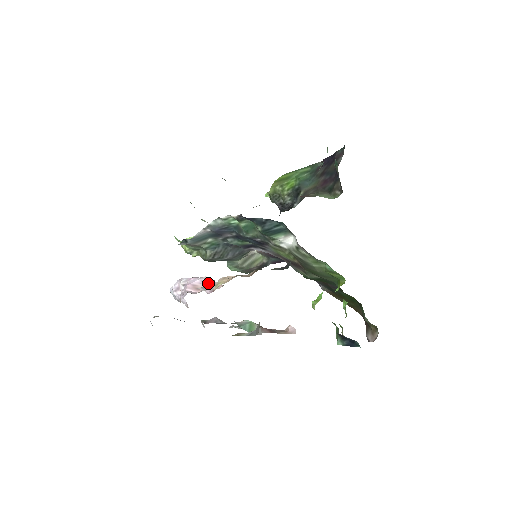
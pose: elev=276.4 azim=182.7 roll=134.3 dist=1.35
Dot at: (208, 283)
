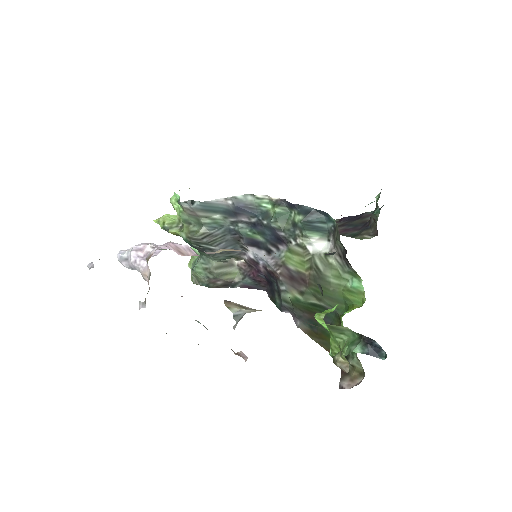
Dot at: (193, 254)
